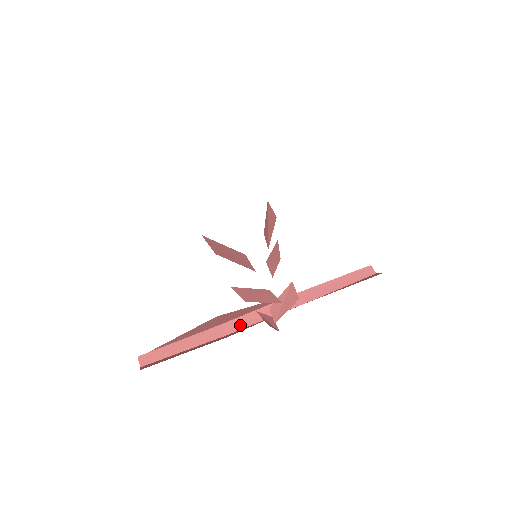
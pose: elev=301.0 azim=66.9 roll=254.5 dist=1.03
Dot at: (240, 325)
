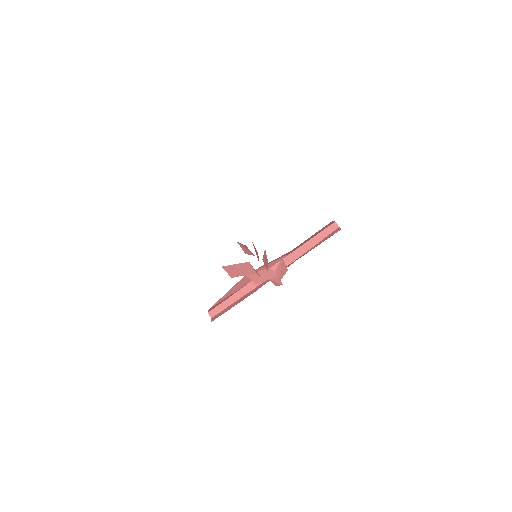
Dot at: occluded
